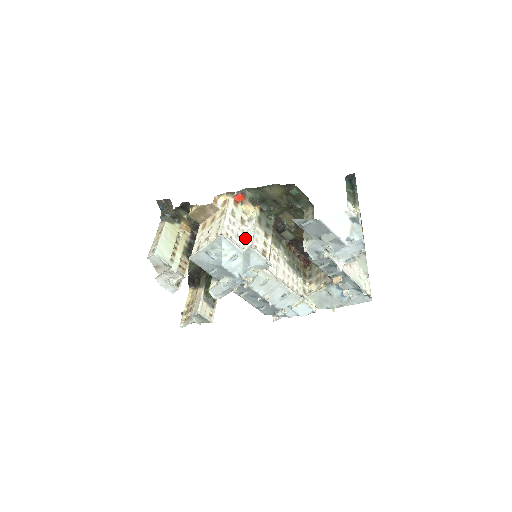
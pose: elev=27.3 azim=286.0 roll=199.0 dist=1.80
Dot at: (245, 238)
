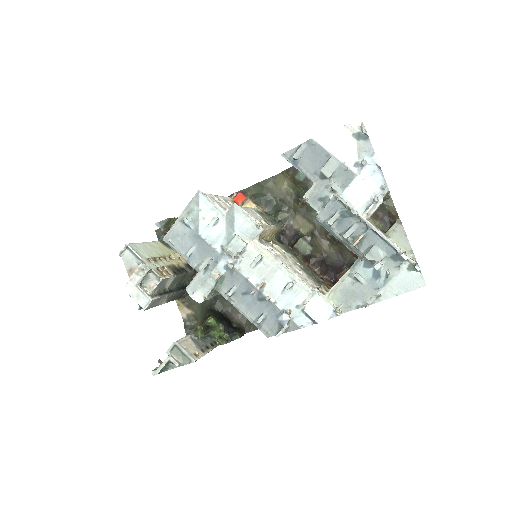
Dot at: occluded
